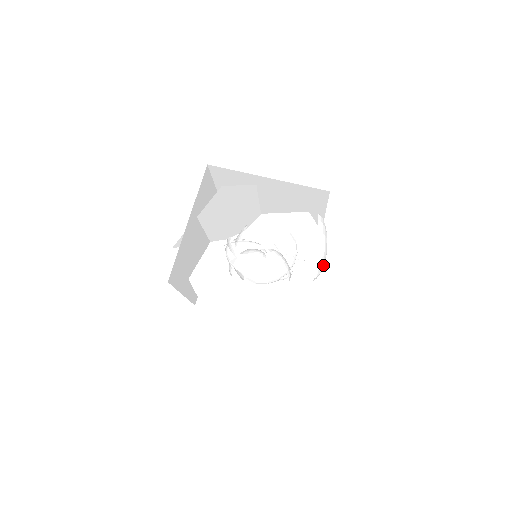
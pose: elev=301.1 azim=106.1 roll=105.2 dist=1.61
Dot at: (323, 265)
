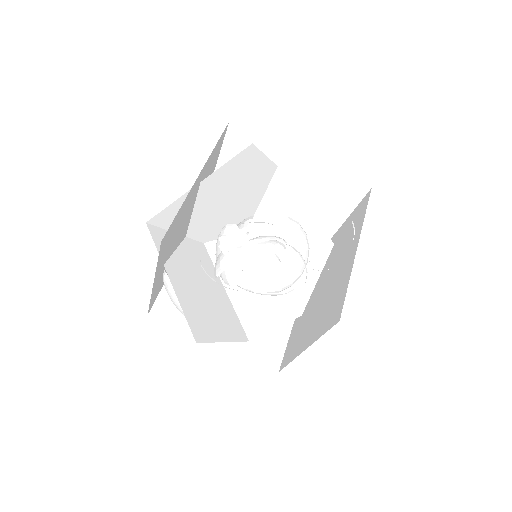
Dot at: occluded
